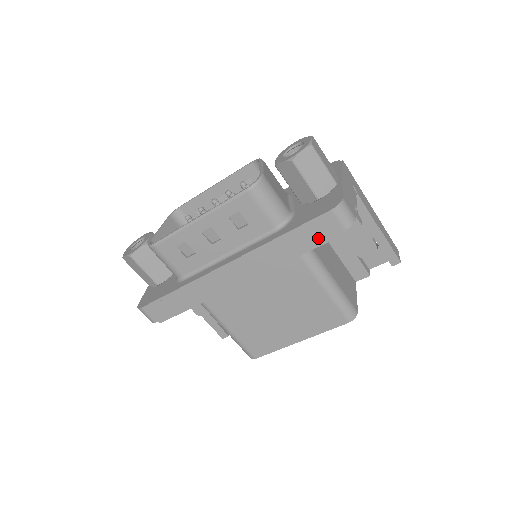
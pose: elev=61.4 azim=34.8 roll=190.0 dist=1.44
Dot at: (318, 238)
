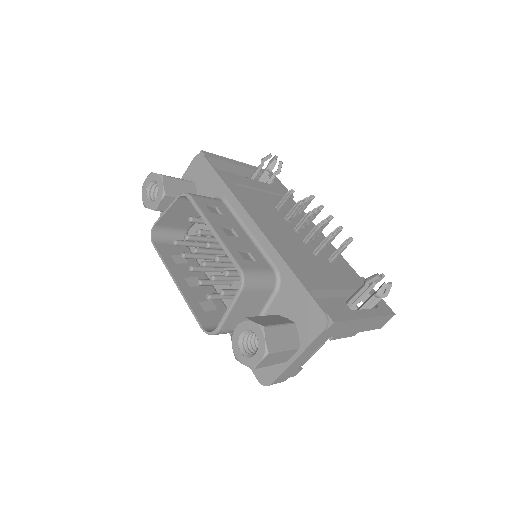
Dot at: occluded
